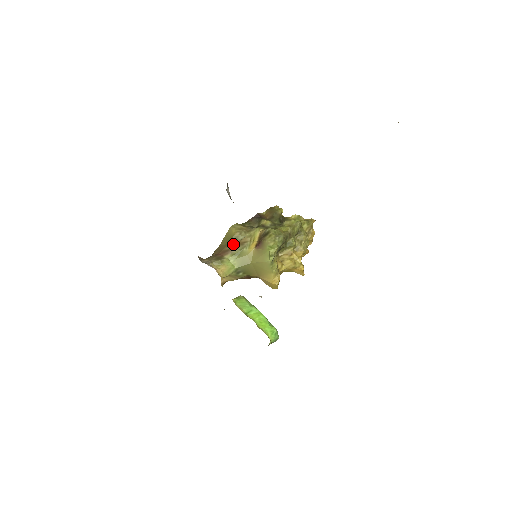
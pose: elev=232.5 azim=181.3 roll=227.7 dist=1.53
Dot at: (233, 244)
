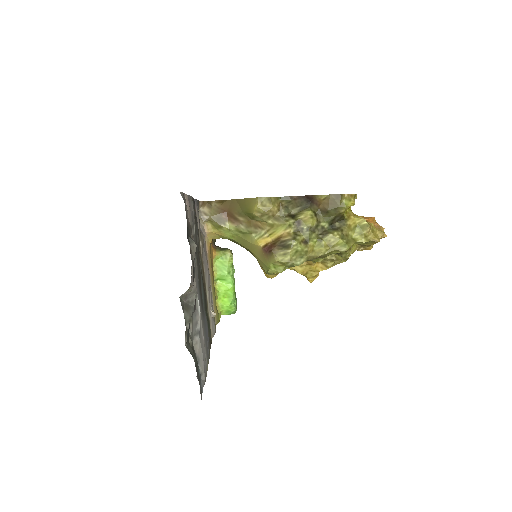
Dot at: (246, 218)
